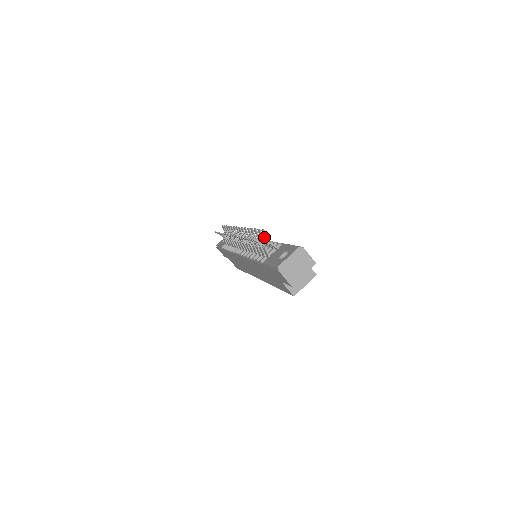
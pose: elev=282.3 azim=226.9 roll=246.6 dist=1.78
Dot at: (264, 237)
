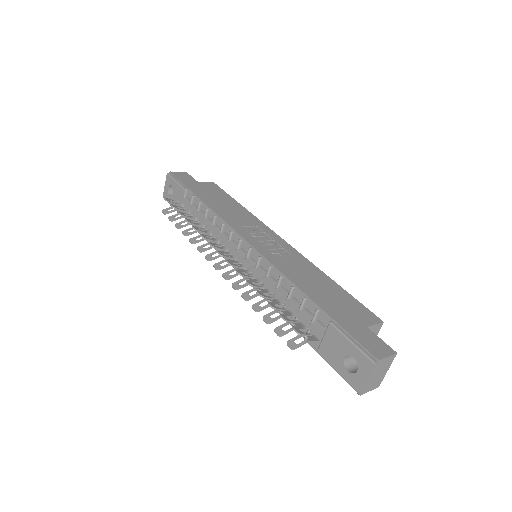
Dot at: (299, 330)
